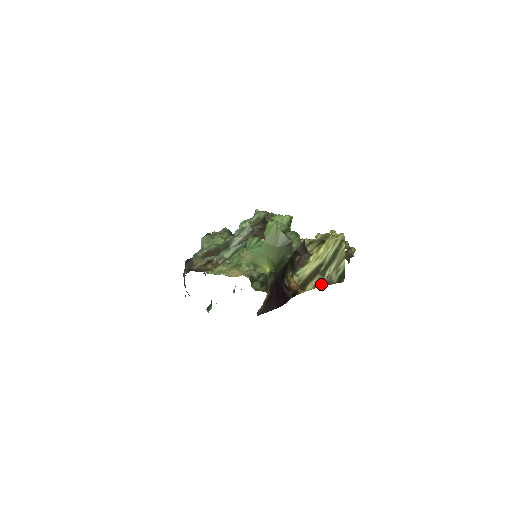
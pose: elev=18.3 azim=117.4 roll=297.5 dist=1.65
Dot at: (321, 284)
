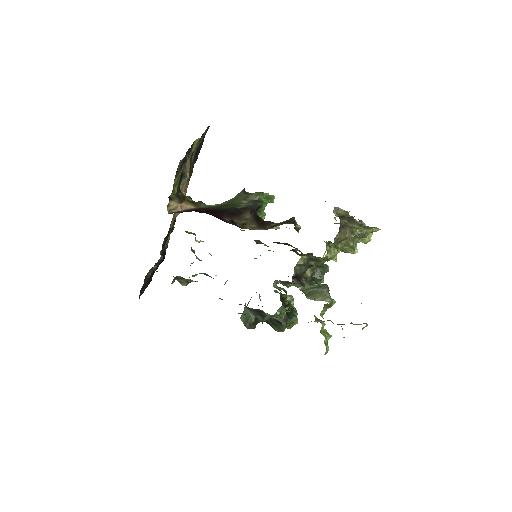
Dot at: occluded
